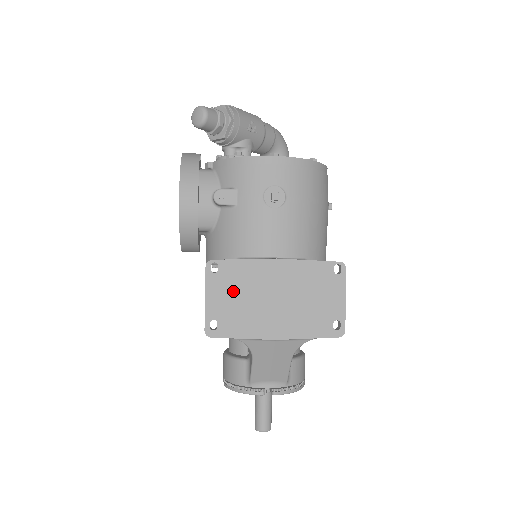
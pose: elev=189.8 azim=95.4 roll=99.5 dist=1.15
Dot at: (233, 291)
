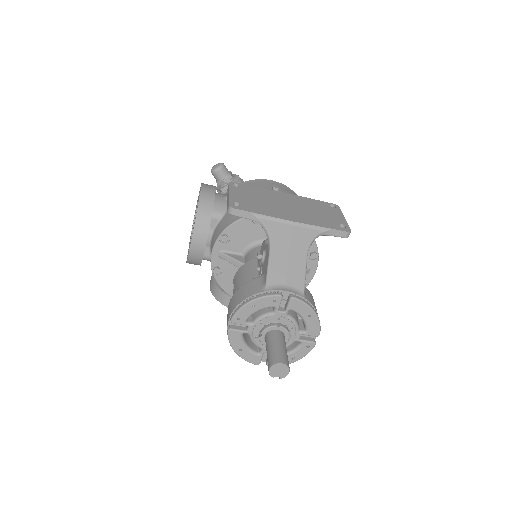
Dot at: (252, 196)
